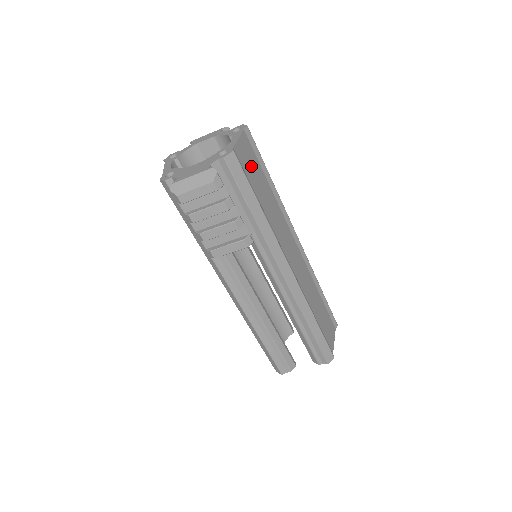
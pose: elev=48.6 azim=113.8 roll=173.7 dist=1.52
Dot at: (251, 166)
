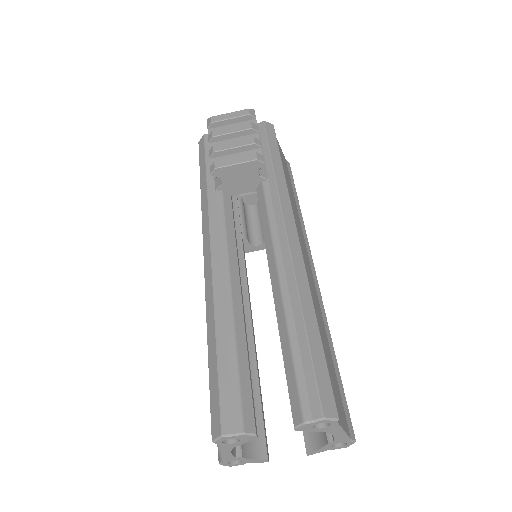
Dot at: (284, 164)
